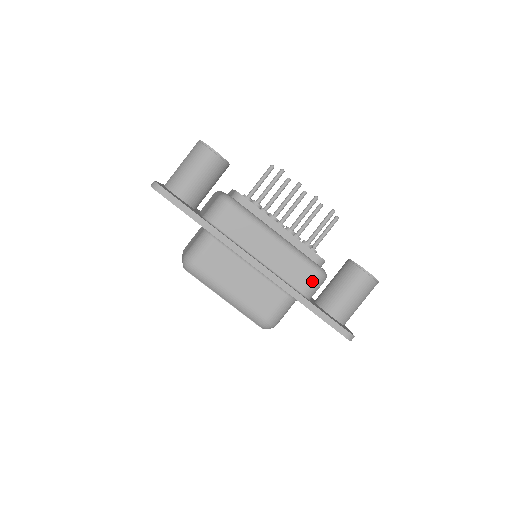
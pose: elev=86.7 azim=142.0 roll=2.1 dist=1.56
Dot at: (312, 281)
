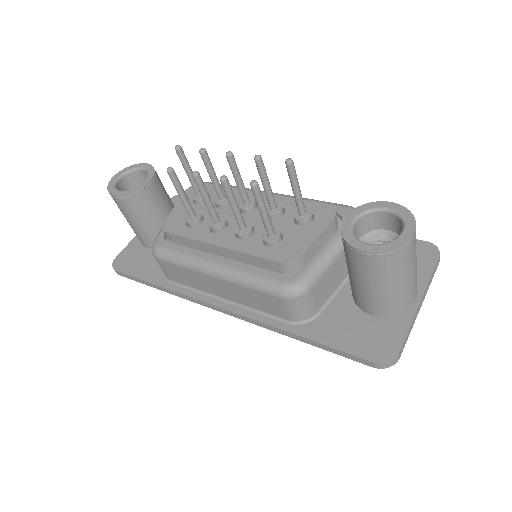
Dot at: (287, 307)
